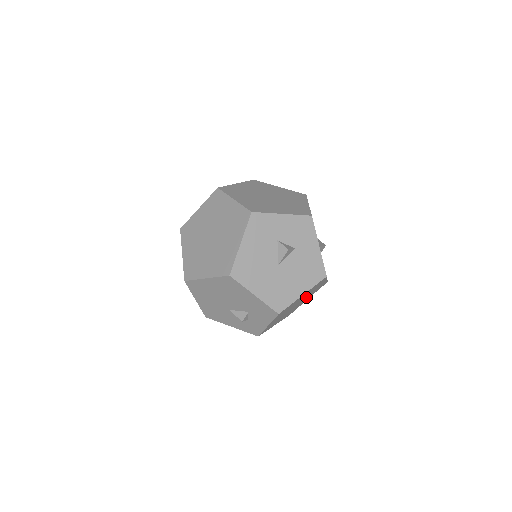
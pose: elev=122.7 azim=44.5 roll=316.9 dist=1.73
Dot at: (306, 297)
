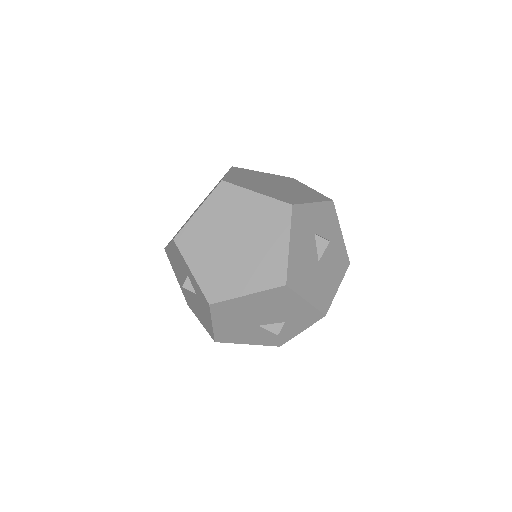
Dot at: occluded
